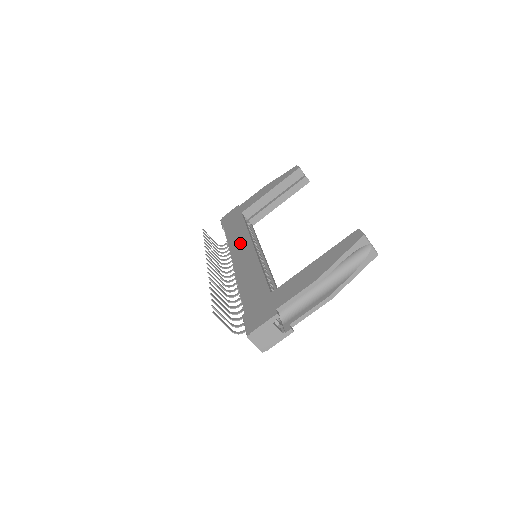
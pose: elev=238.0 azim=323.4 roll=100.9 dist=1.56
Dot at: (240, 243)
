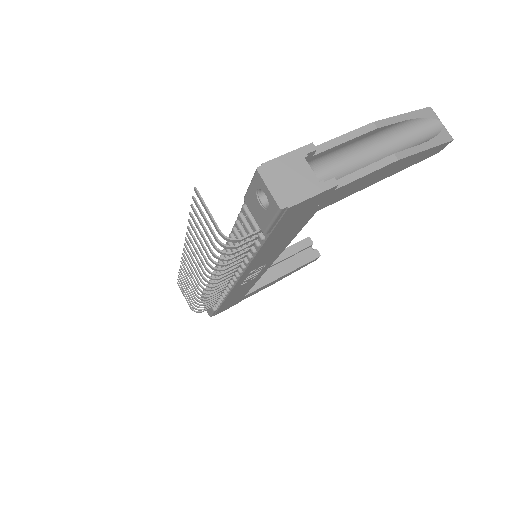
Dot at: occluded
